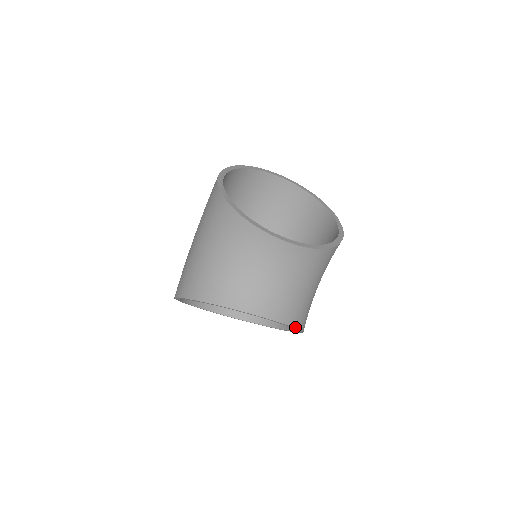
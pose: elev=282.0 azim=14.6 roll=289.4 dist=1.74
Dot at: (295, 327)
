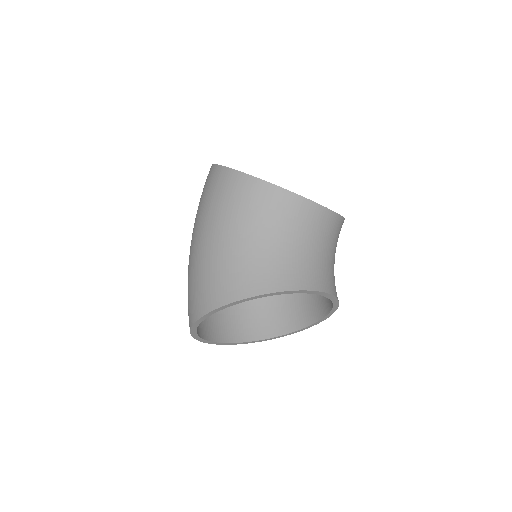
Dot at: (338, 304)
